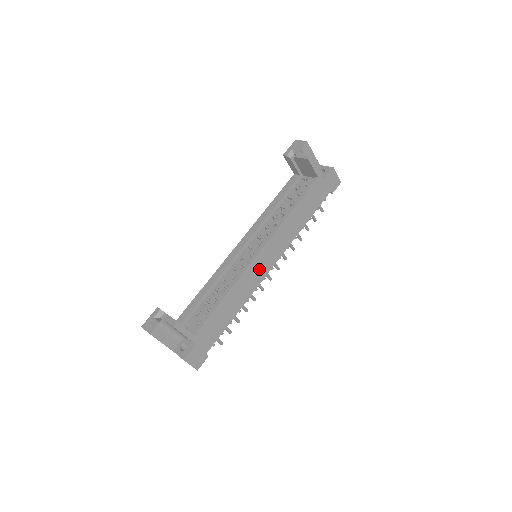
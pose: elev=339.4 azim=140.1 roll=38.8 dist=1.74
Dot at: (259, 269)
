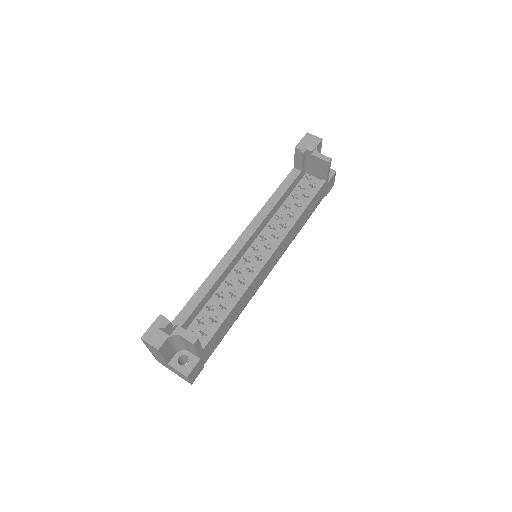
Dot at: (264, 273)
